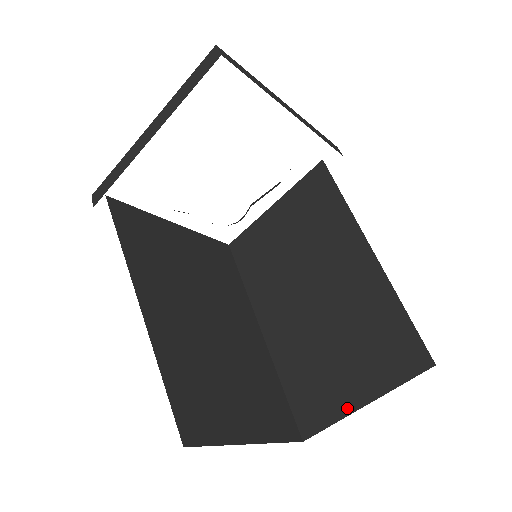
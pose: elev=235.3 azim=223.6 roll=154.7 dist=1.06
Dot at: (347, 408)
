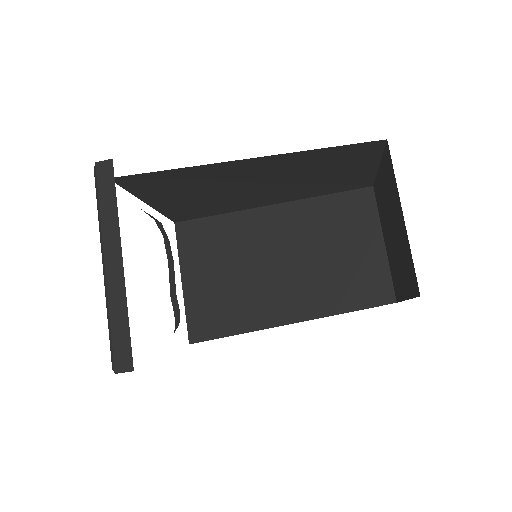
Dot at: (382, 257)
